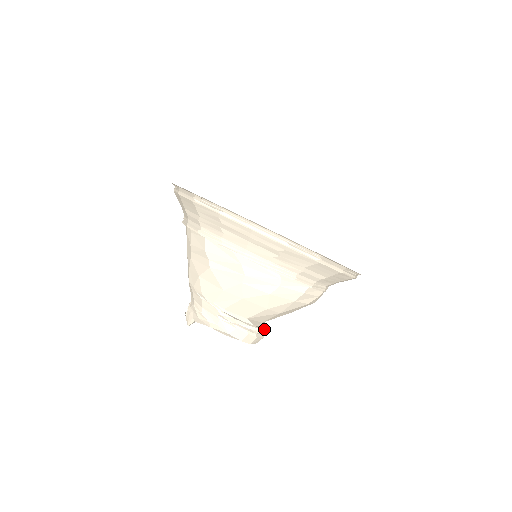
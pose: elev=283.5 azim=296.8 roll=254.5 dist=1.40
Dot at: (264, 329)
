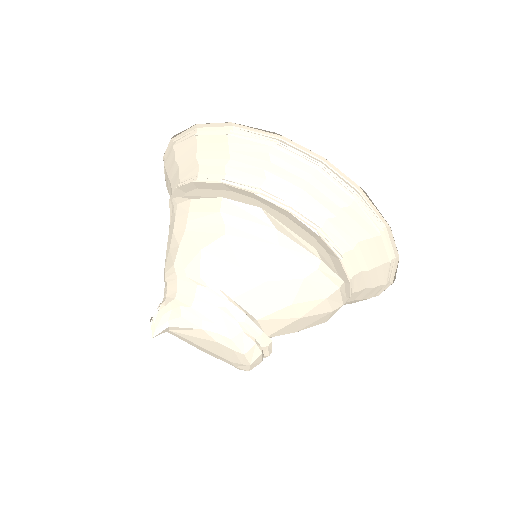
Dot at: (270, 344)
